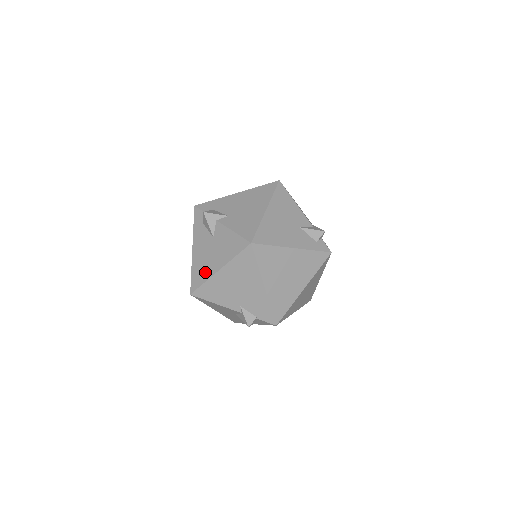
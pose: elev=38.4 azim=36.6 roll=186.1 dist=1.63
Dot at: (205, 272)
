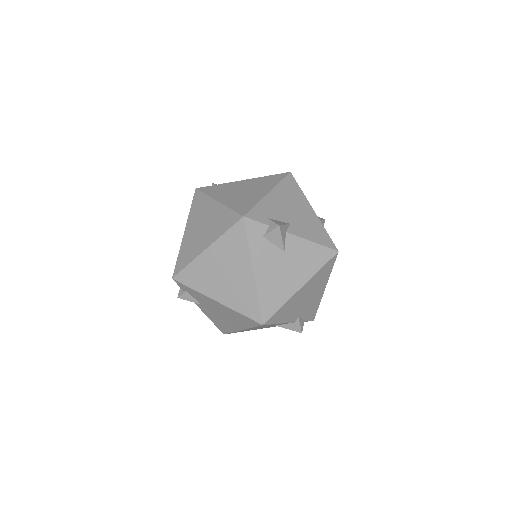
Dot at: (281, 294)
